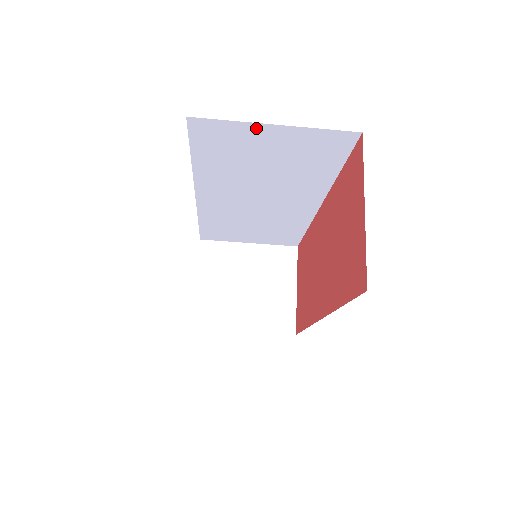
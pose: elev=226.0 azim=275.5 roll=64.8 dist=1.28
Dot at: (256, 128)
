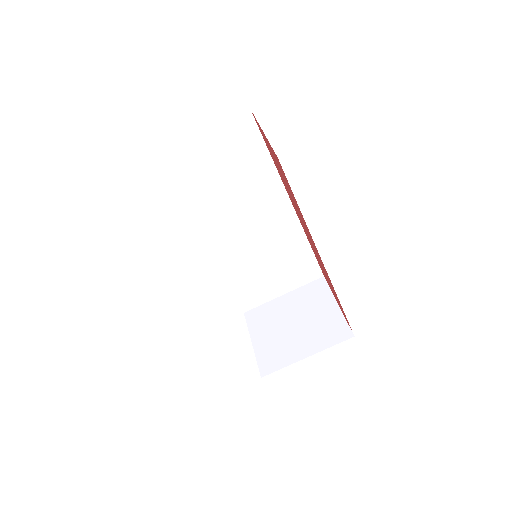
Dot at: (187, 147)
